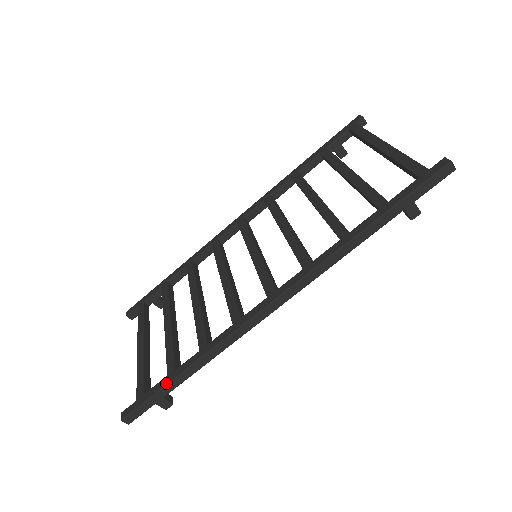
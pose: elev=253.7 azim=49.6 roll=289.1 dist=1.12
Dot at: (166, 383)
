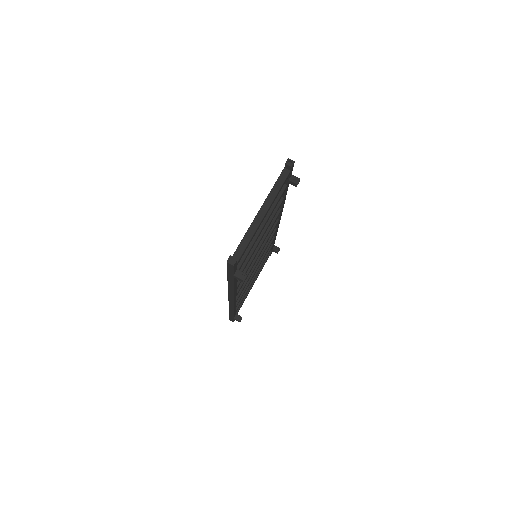
Dot at: occluded
